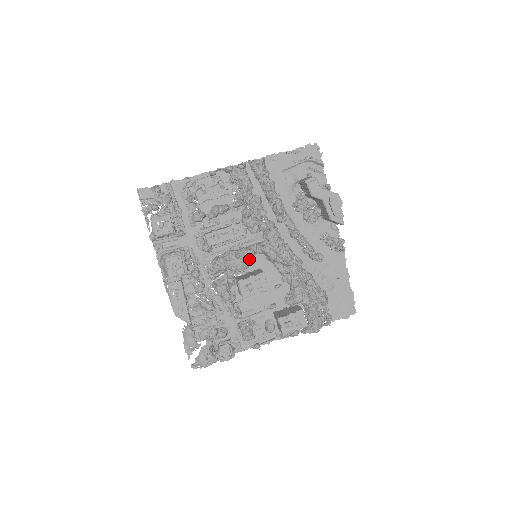
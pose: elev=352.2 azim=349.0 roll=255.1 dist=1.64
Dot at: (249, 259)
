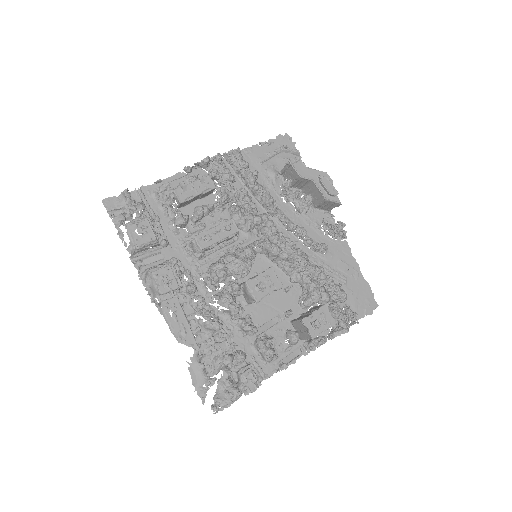
Dot at: (250, 257)
